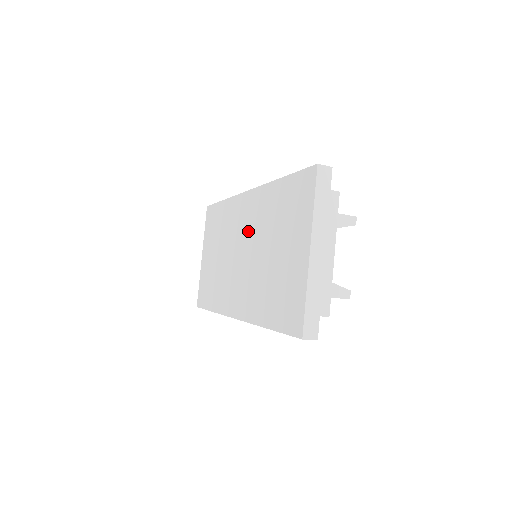
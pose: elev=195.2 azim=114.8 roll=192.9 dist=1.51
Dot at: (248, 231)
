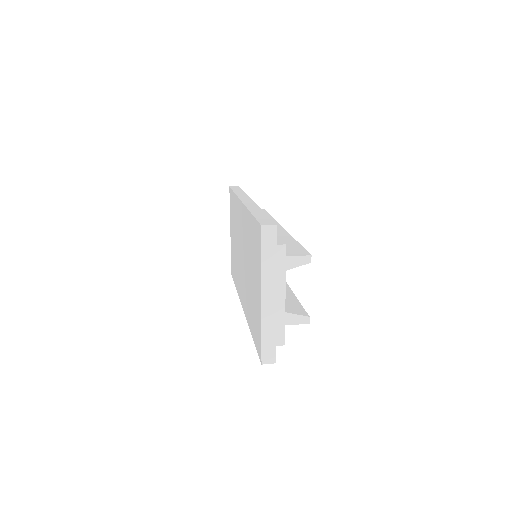
Dot at: (243, 240)
